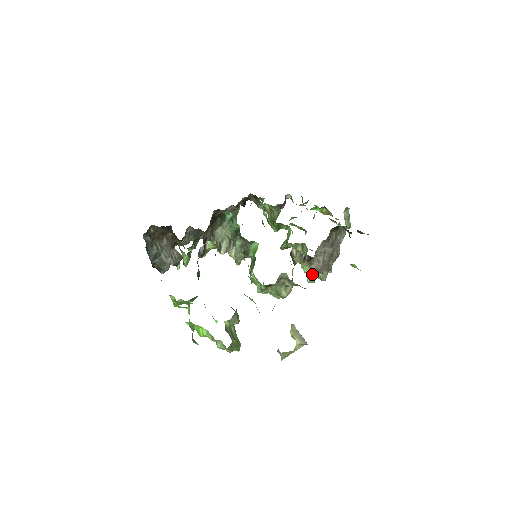
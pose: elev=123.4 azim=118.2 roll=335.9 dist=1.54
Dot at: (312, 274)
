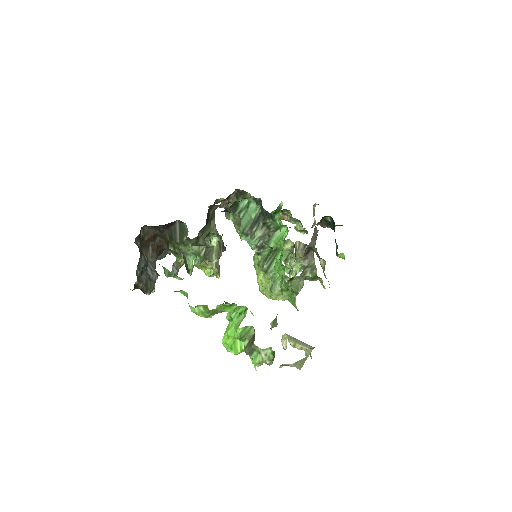
Dot at: (295, 275)
